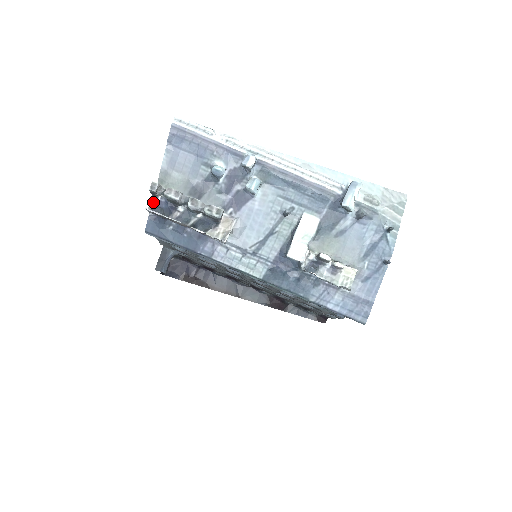
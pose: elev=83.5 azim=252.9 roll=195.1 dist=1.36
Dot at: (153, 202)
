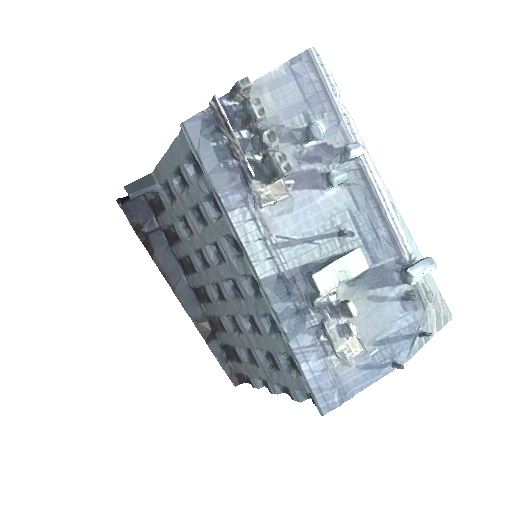
Dot at: (223, 100)
